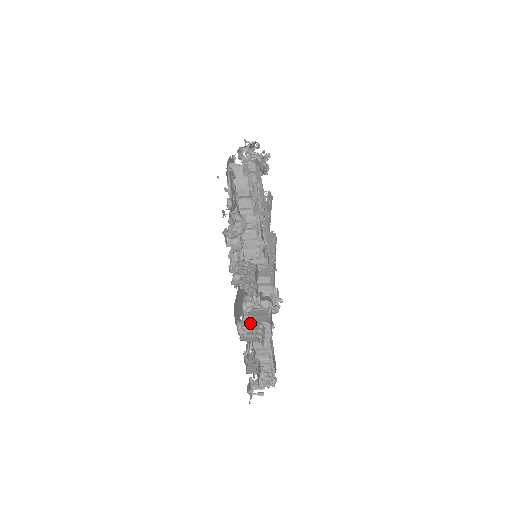
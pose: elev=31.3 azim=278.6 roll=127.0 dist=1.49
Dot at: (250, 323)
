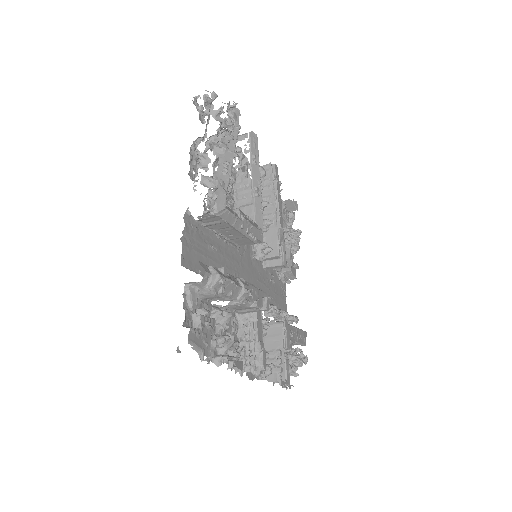
Dot at: (266, 373)
